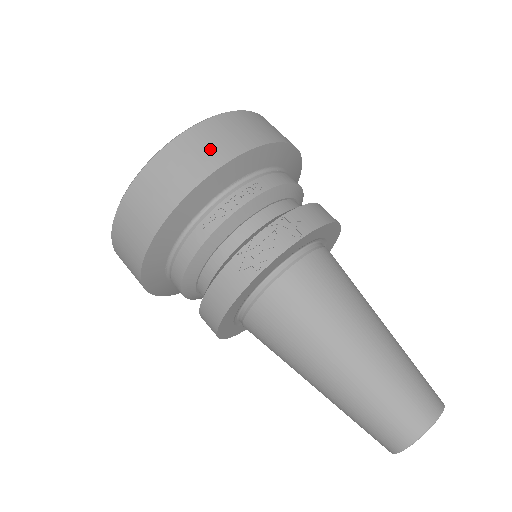
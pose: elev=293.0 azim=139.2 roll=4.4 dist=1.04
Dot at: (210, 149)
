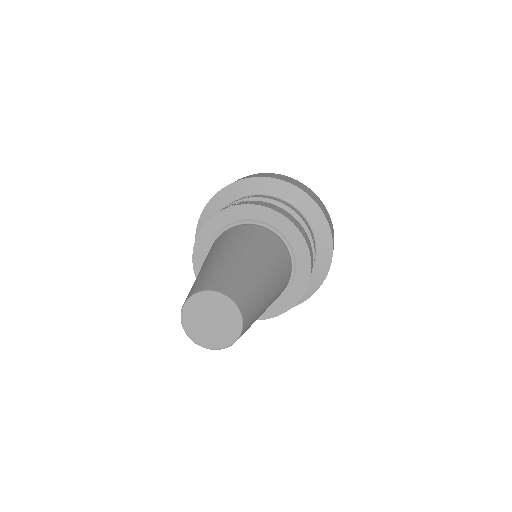
Dot at: occluded
